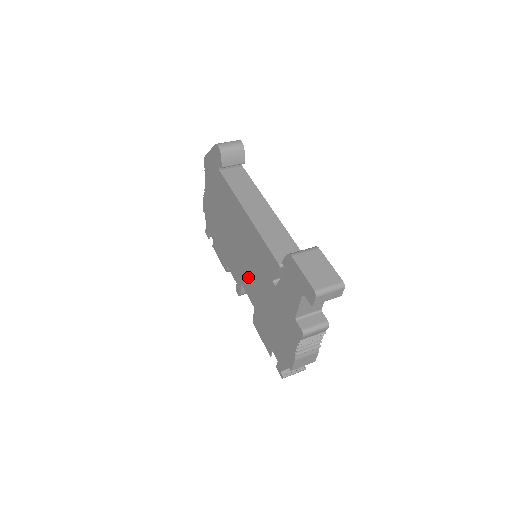
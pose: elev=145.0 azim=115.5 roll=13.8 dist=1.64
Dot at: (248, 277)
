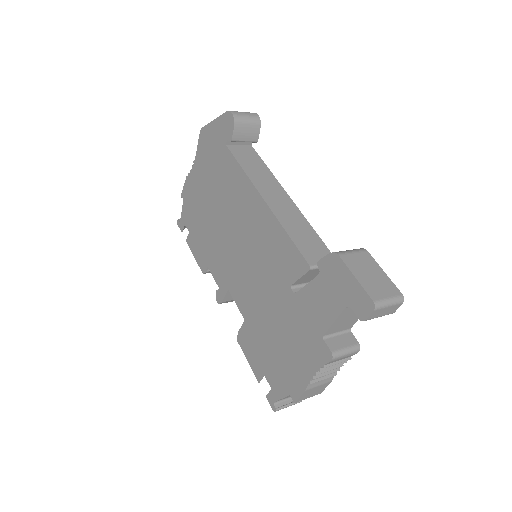
Dot at: (244, 280)
